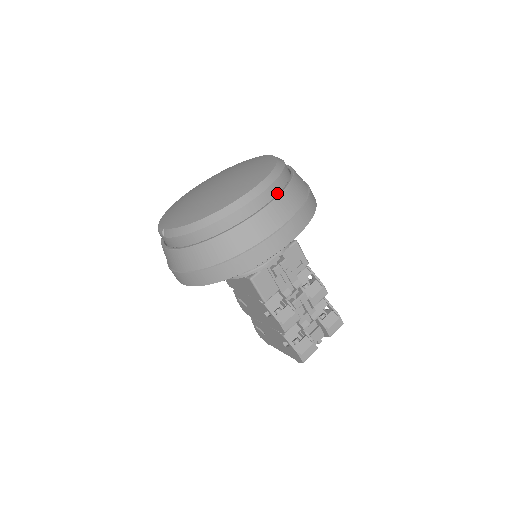
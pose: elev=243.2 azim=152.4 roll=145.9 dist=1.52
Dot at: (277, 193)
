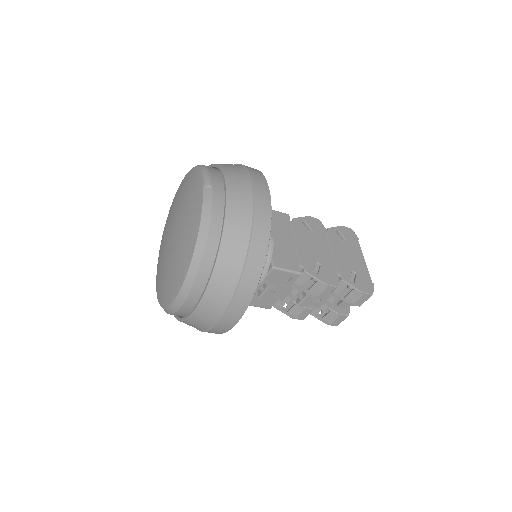
Dot at: (204, 287)
